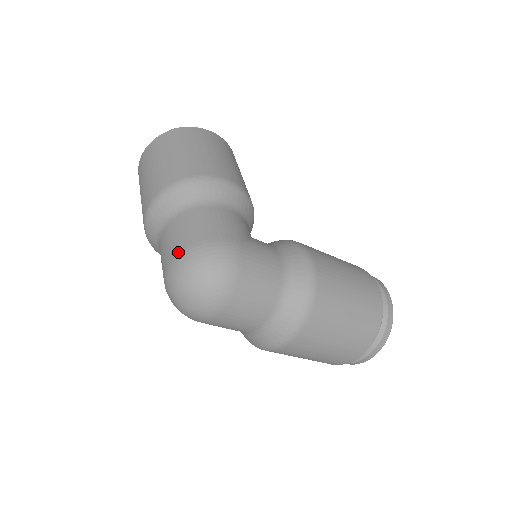
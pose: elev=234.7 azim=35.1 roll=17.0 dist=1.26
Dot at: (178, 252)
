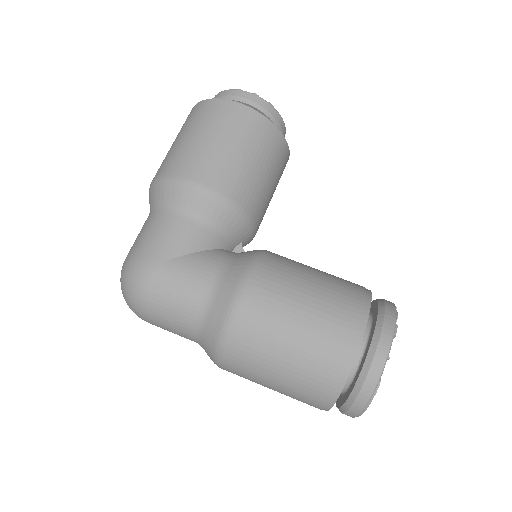
Dot at: occluded
